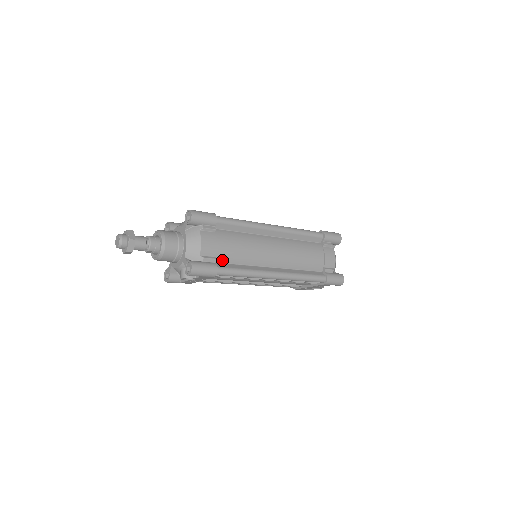
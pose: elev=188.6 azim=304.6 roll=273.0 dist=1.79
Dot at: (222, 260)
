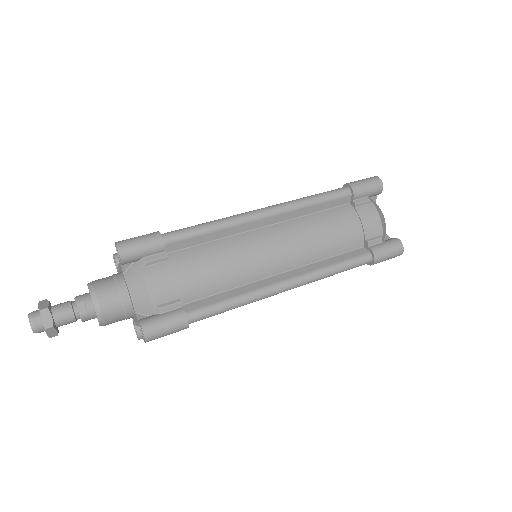
Dot at: occluded
